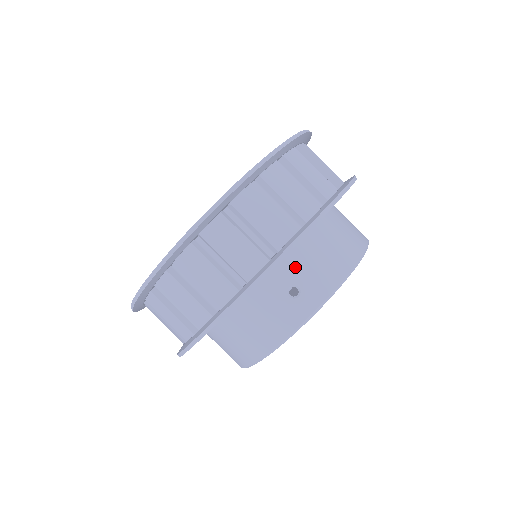
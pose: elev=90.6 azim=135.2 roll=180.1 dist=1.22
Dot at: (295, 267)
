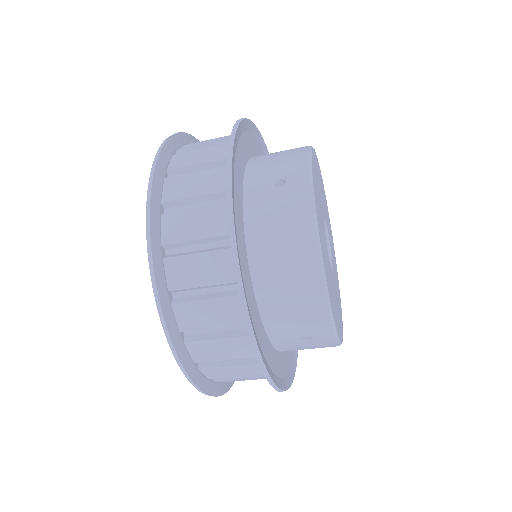
Dot at: (263, 172)
